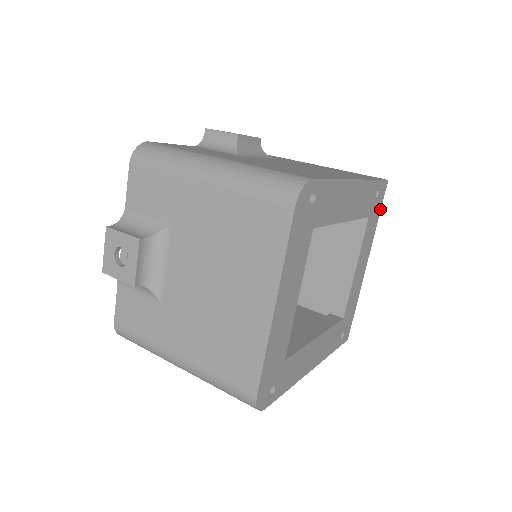
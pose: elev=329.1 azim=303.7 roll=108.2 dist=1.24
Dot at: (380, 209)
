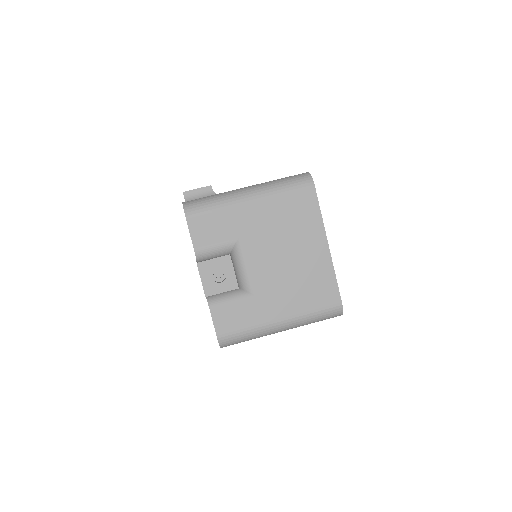
Dot at: occluded
